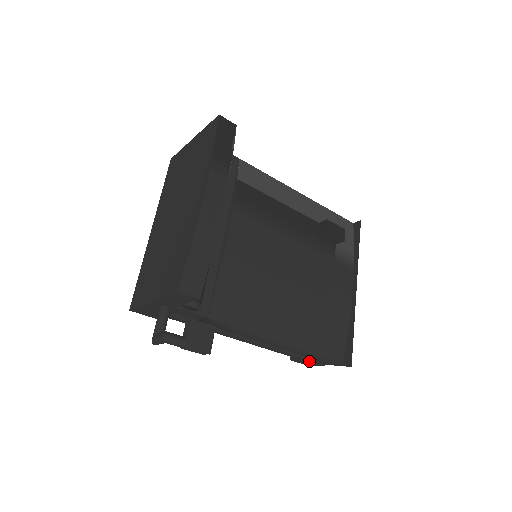
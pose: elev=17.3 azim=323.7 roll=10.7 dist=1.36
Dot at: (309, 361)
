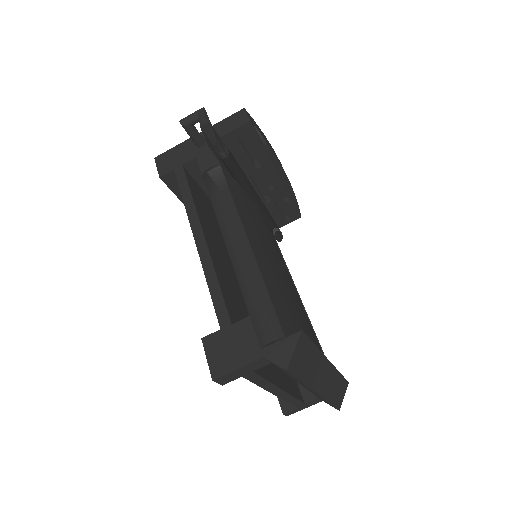
Dot at: (230, 341)
